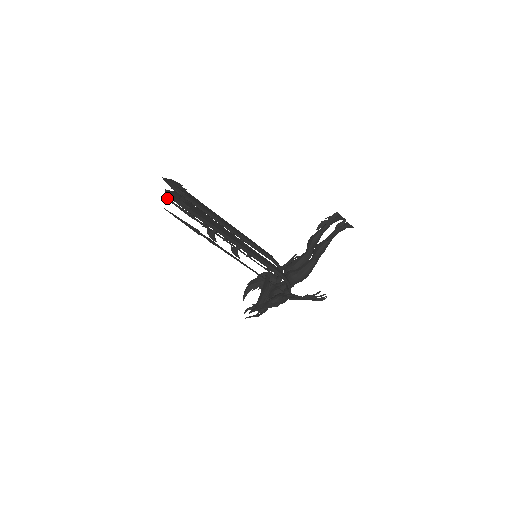
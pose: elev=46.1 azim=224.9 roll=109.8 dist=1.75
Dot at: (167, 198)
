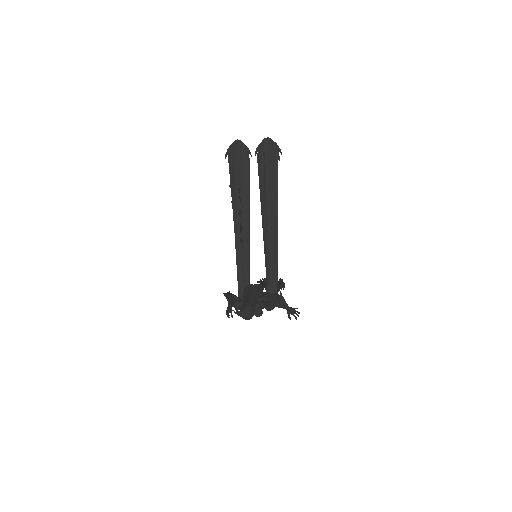
Dot at: (234, 154)
